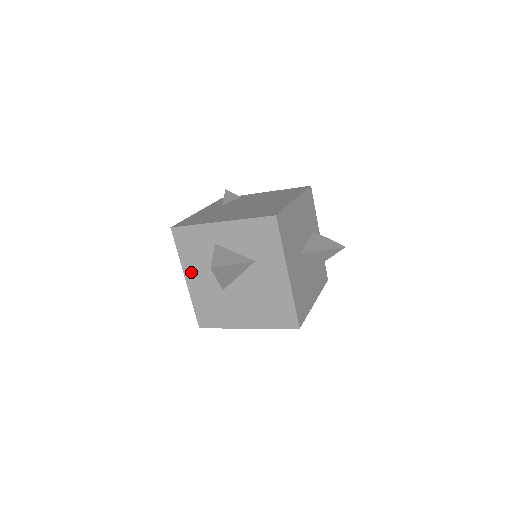
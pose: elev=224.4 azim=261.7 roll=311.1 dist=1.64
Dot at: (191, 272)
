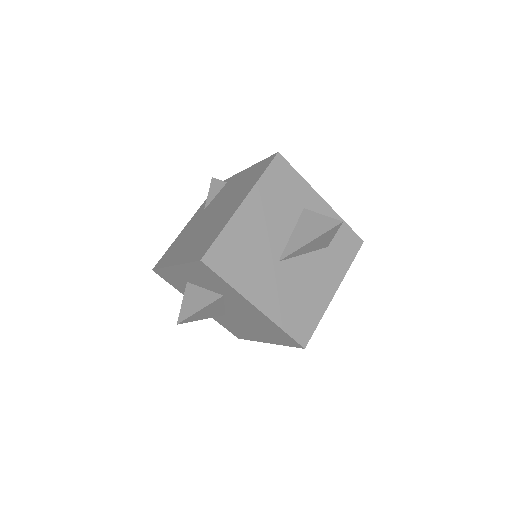
Dot at: occluded
